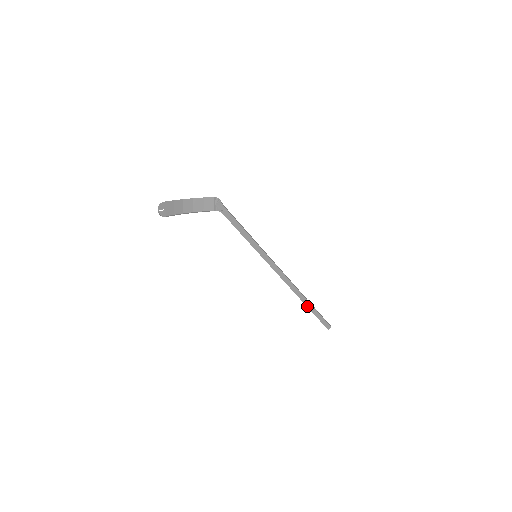
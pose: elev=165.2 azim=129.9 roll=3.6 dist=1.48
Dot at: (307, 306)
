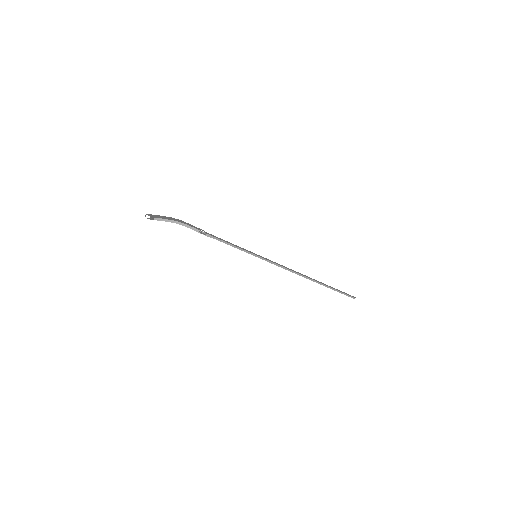
Dot at: (325, 284)
